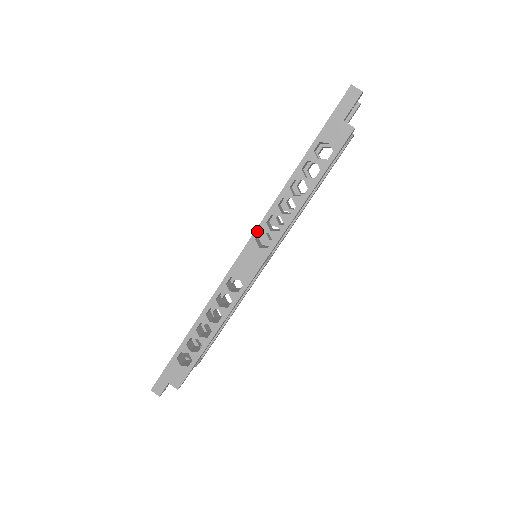
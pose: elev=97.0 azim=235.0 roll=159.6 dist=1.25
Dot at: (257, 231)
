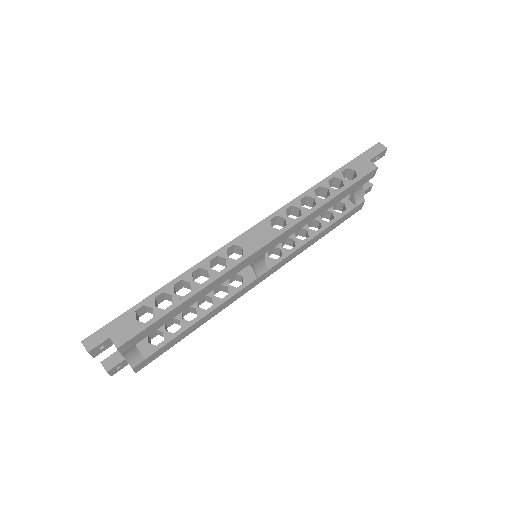
Dot at: (274, 214)
